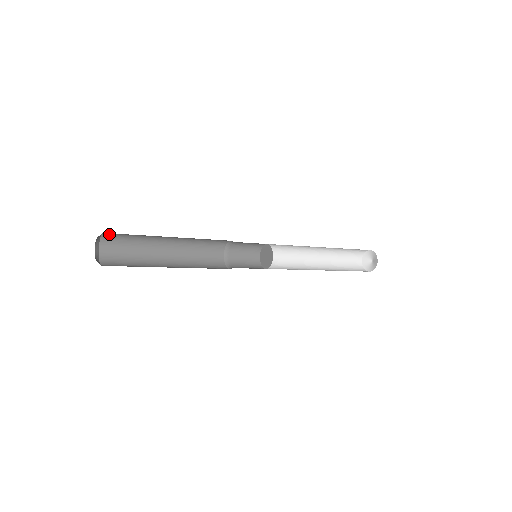
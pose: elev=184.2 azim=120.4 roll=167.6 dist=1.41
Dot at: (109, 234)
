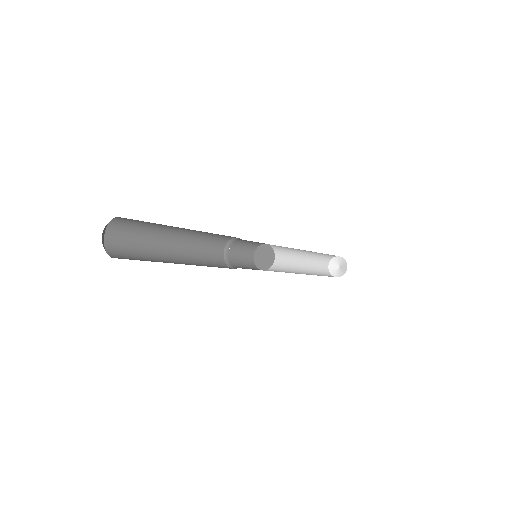
Dot at: (124, 218)
